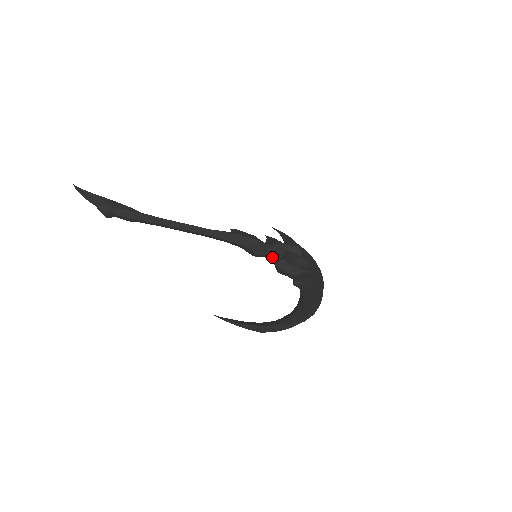
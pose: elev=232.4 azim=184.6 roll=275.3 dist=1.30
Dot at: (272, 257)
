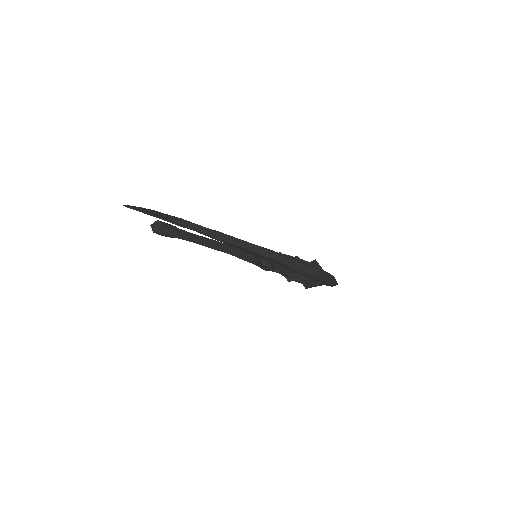
Dot at: occluded
